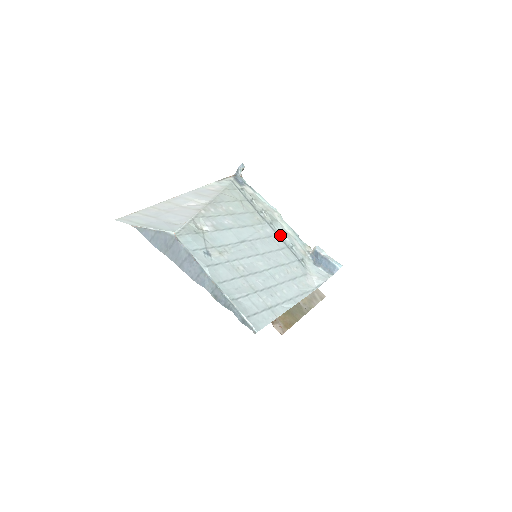
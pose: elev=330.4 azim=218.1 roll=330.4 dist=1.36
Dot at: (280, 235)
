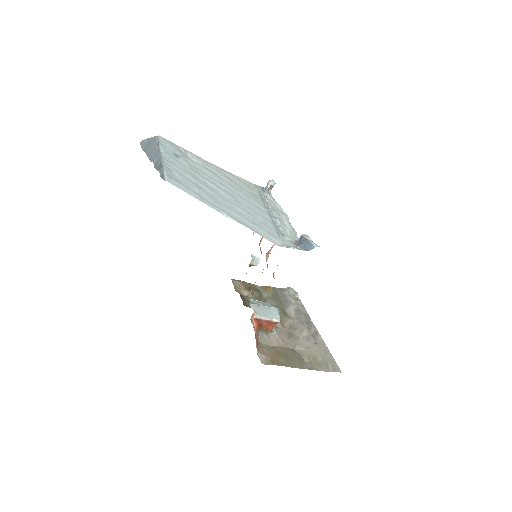
Dot at: (273, 217)
